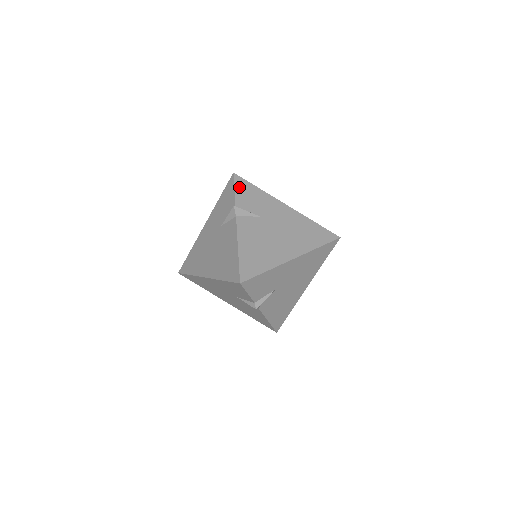
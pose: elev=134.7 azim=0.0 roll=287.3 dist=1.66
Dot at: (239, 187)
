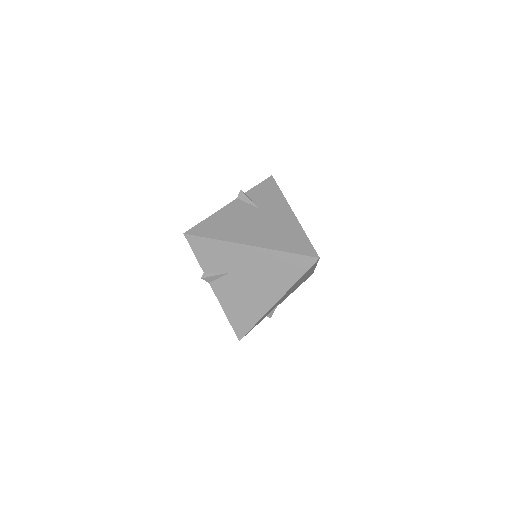
Dot at: (264, 184)
